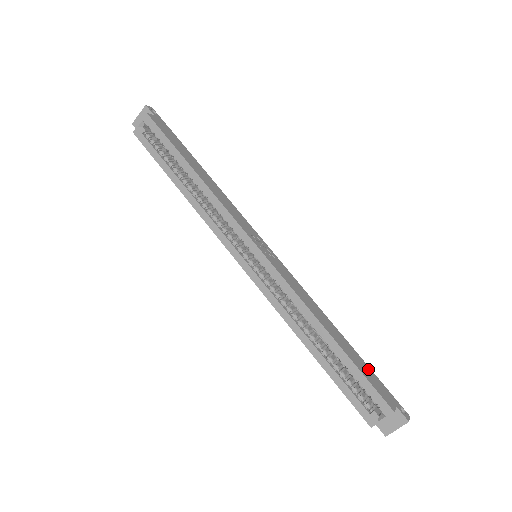
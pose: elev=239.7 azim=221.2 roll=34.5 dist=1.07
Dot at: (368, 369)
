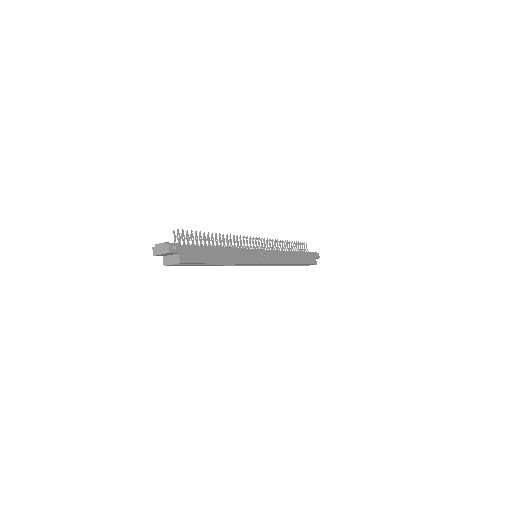
Dot at: (307, 255)
